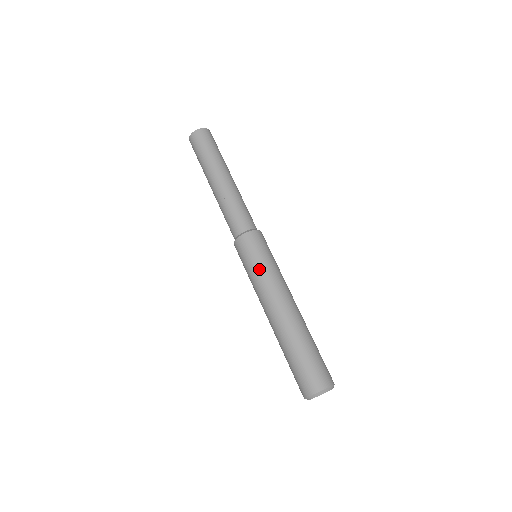
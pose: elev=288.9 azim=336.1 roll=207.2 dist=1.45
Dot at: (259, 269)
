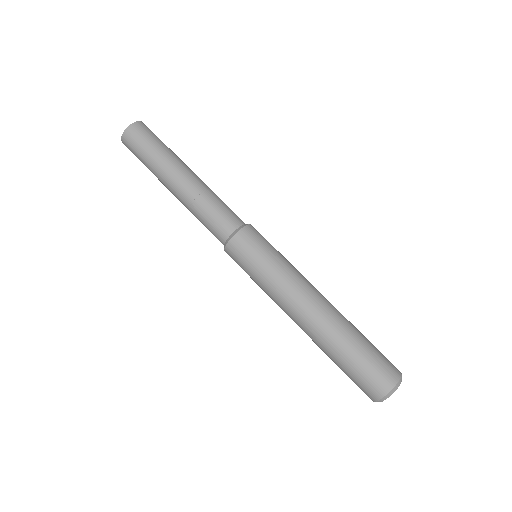
Dot at: (266, 274)
